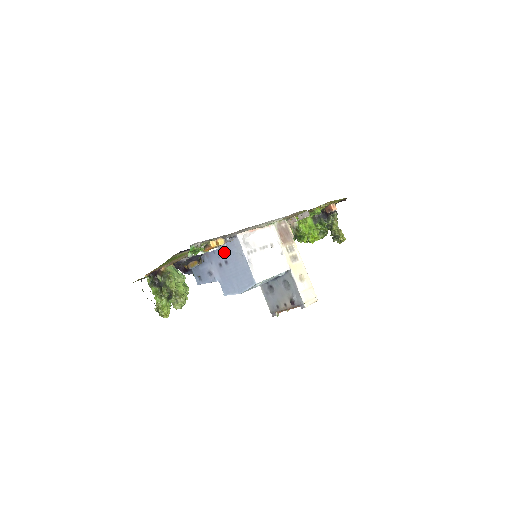
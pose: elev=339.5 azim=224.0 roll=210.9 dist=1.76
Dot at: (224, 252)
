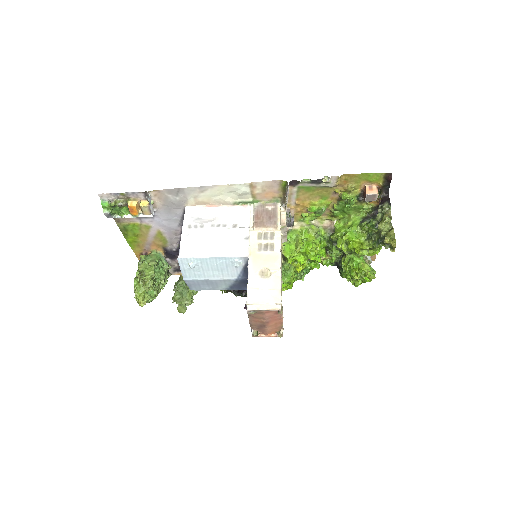
Dot at: occluded
